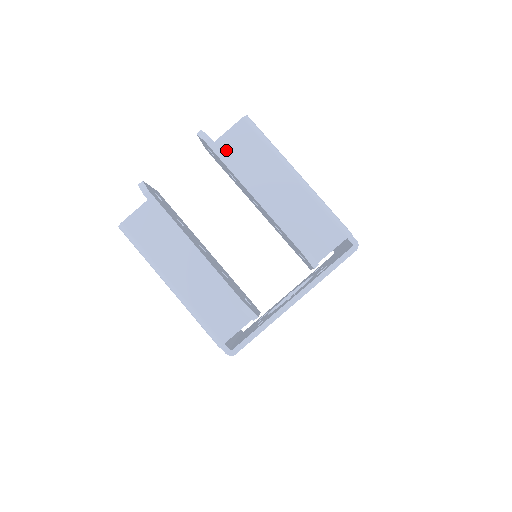
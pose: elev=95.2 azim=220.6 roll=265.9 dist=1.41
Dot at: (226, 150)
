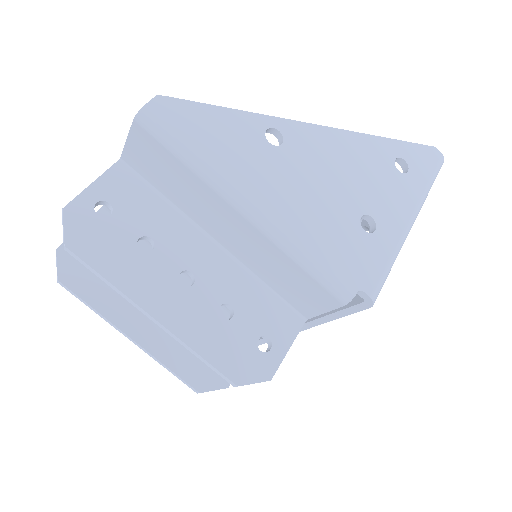
Dot at: (140, 167)
